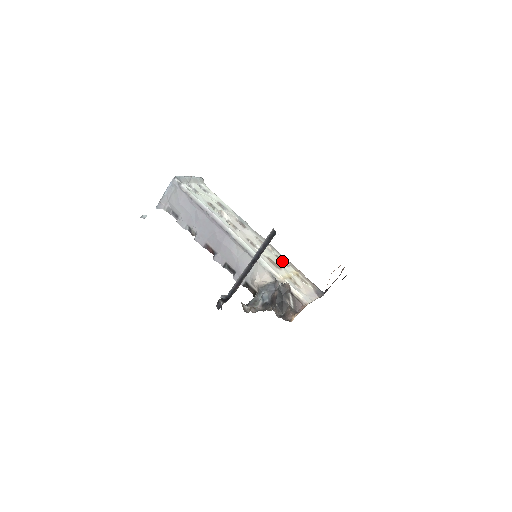
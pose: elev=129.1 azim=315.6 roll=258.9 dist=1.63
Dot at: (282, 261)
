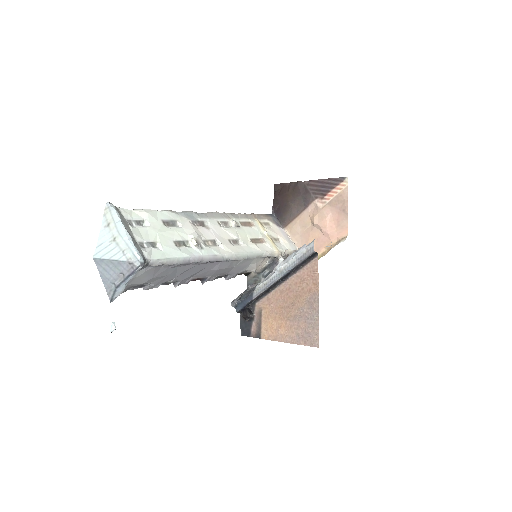
Dot at: (247, 224)
